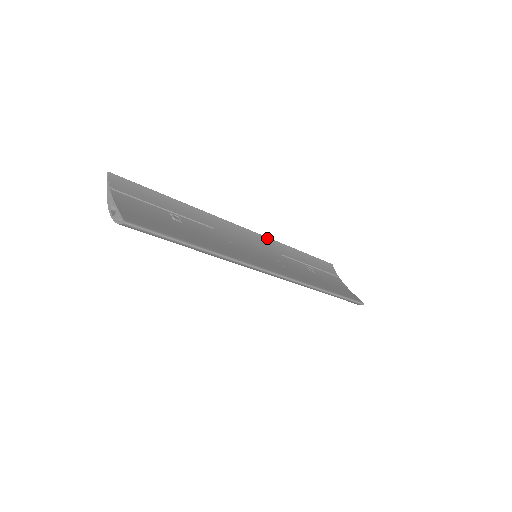
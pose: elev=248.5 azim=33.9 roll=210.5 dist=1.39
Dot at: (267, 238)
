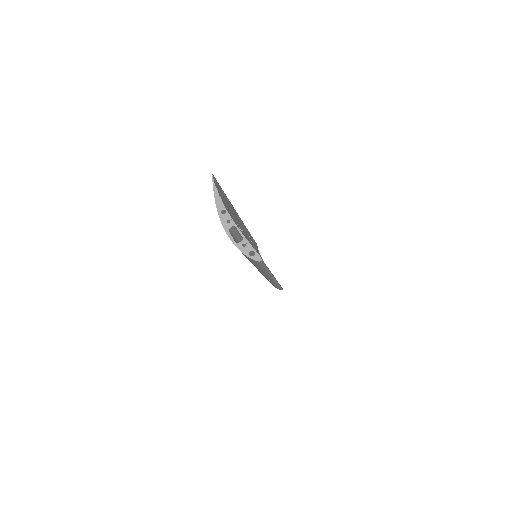
Dot at: (246, 228)
